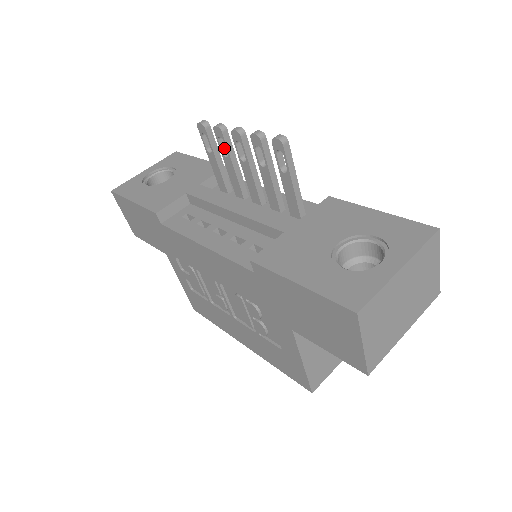
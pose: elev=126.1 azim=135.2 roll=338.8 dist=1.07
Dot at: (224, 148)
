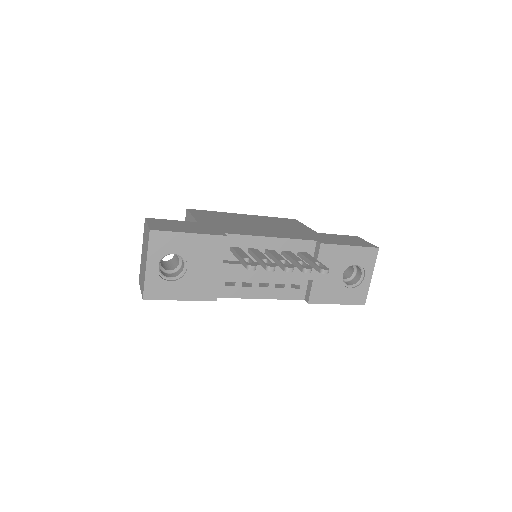
Dot at: (262, 262)
